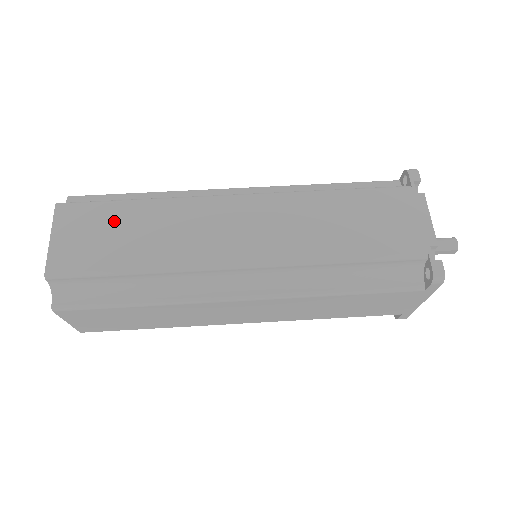
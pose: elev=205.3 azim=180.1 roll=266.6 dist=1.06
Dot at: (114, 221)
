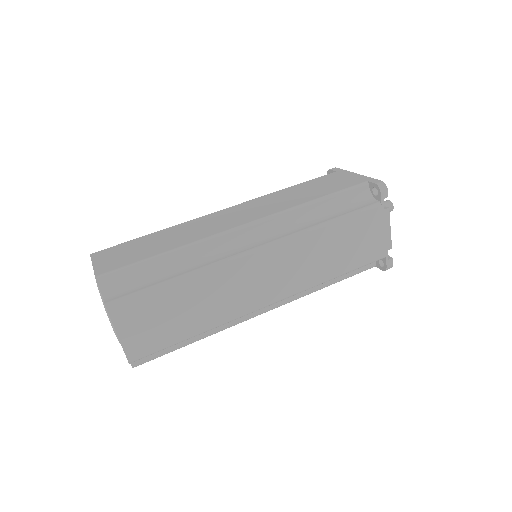
Dot at: (166, 305)
